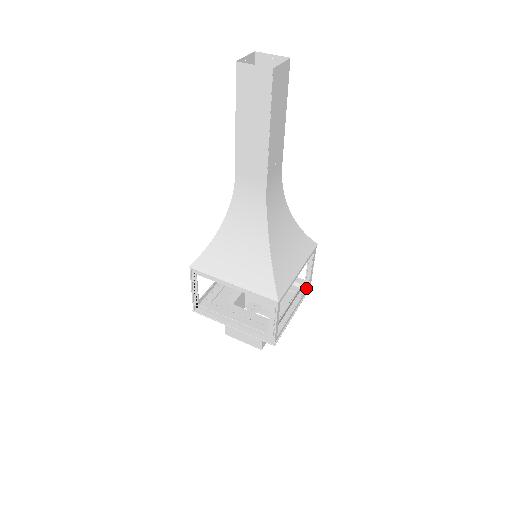
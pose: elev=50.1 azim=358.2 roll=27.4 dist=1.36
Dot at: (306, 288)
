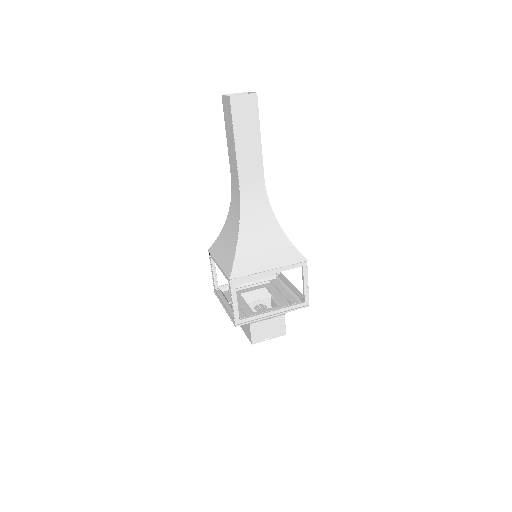
Dot at: (300, 303)
